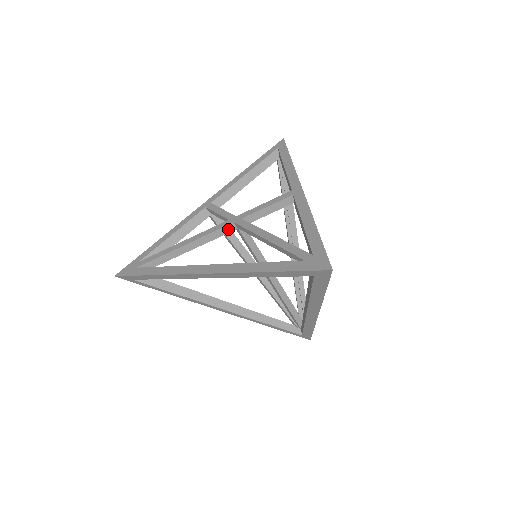
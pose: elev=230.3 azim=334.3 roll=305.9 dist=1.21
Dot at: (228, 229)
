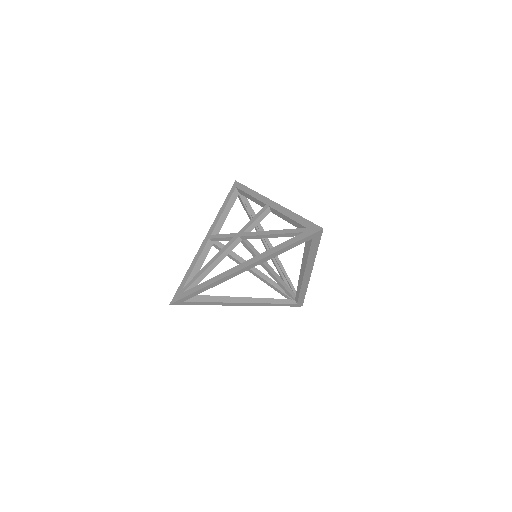
Dot at: (236, 243)
